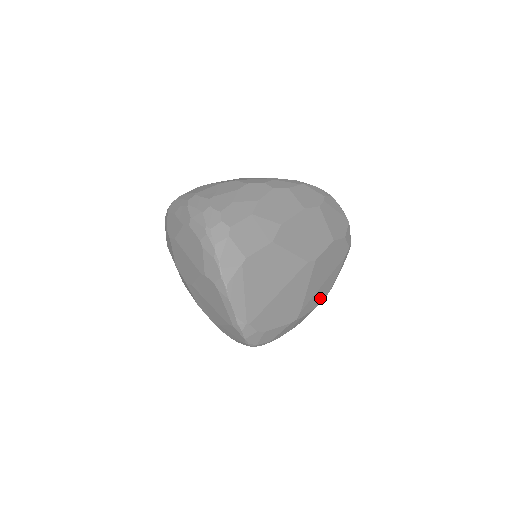
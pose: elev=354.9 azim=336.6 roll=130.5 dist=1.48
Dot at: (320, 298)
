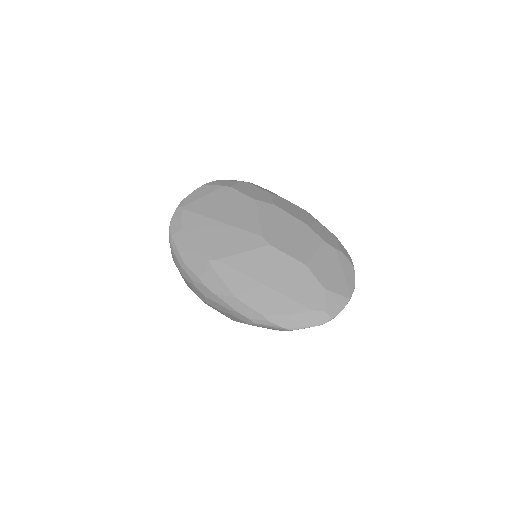
Dot at: (247, 296)
